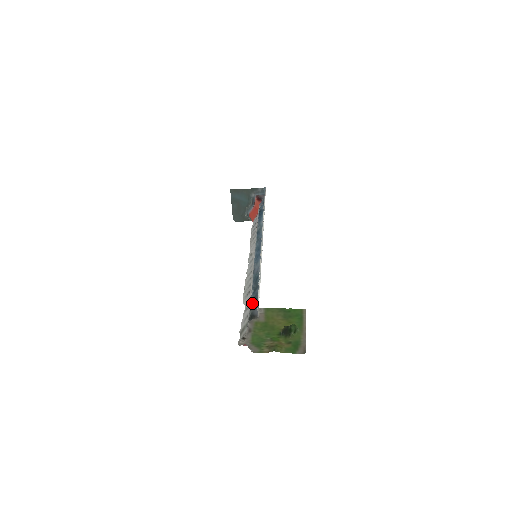
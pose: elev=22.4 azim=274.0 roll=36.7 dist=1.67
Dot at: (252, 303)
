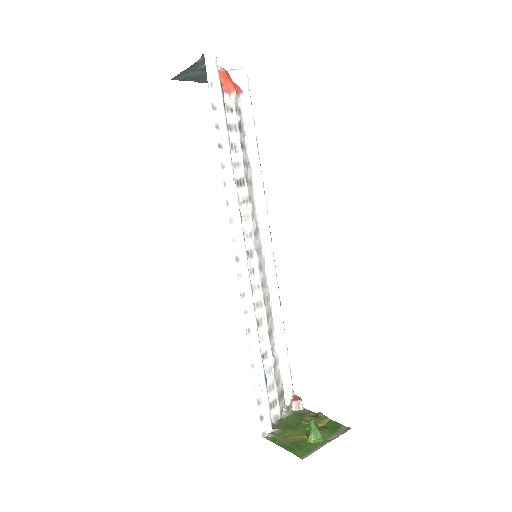
Dot at: occluded
